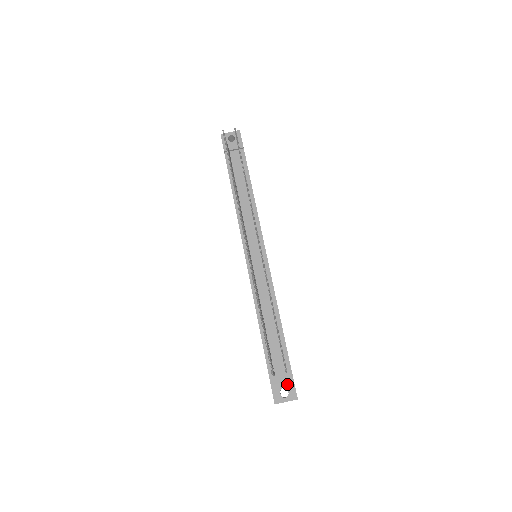
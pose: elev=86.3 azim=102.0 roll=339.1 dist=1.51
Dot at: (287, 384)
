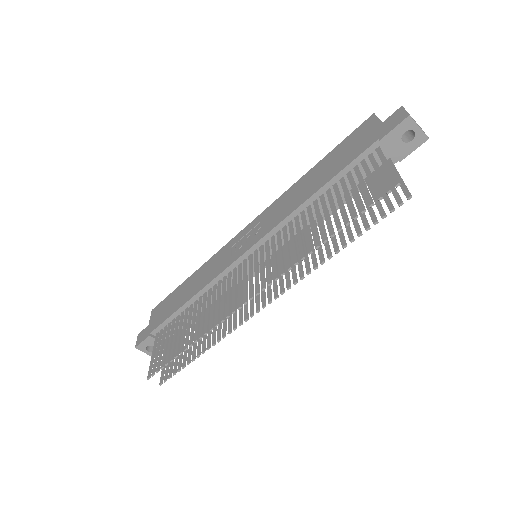
Dot at: occluded
